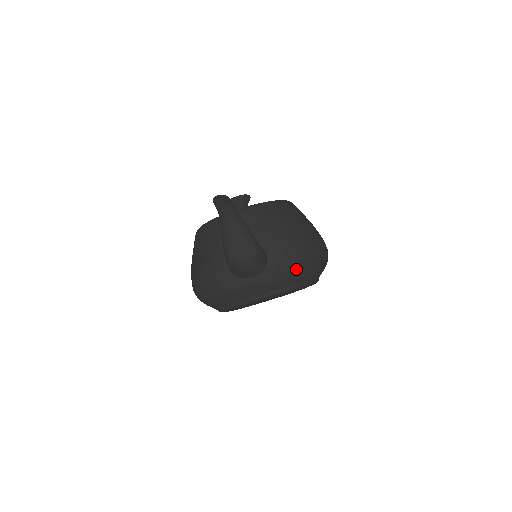
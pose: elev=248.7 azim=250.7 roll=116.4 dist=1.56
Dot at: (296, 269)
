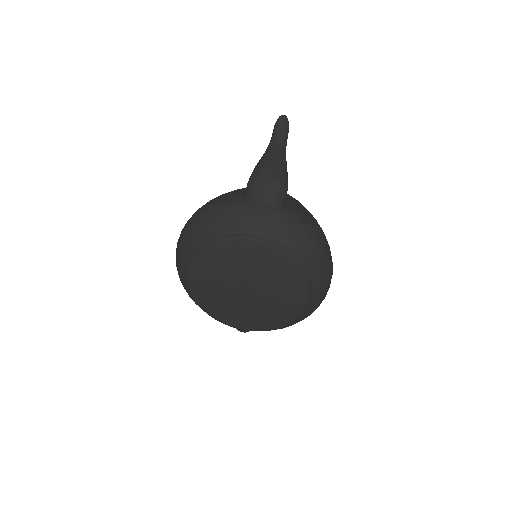
Dot at: (305, 235)
